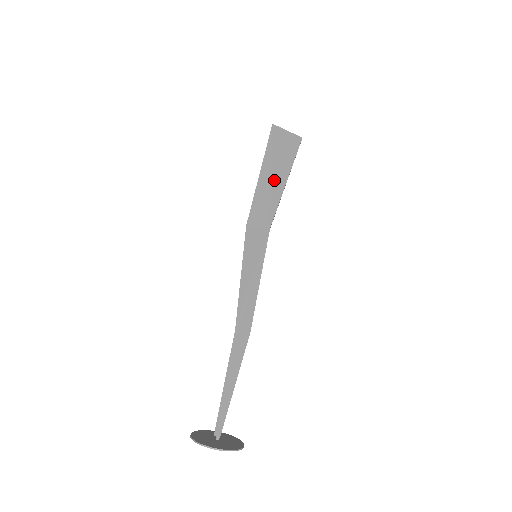
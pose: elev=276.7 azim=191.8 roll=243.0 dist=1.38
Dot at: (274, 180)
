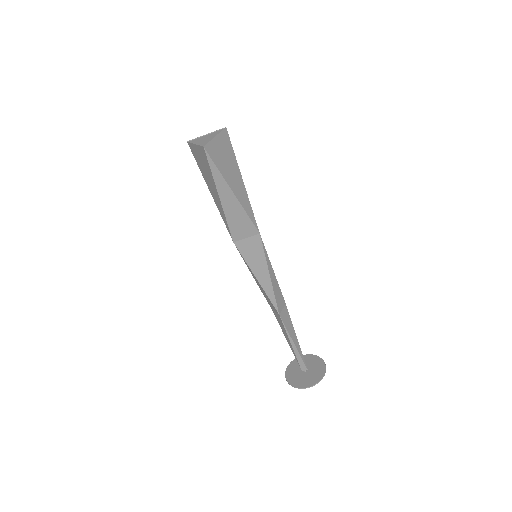
Dot at: (237, 194)
